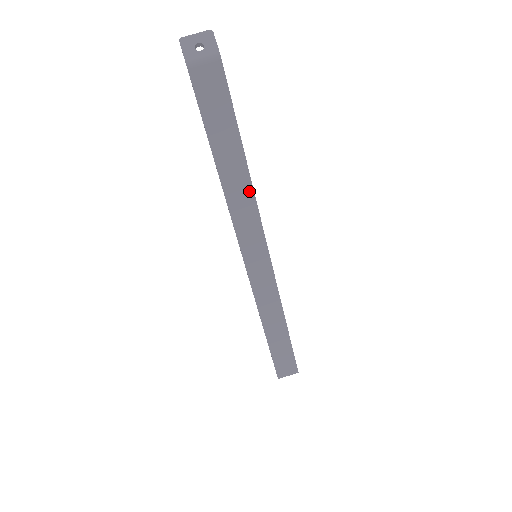
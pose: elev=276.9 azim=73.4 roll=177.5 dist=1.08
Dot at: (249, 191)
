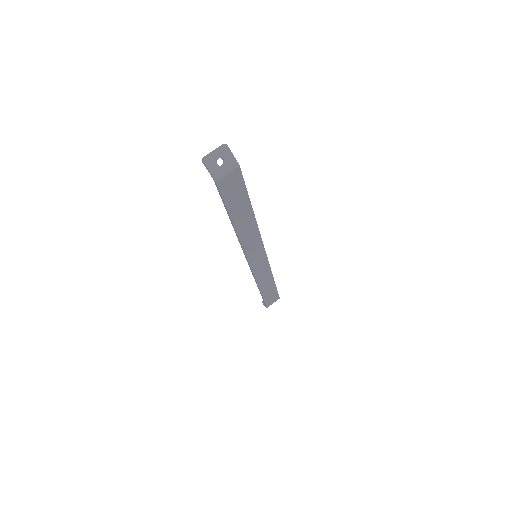
Dot at: (254, 227)
